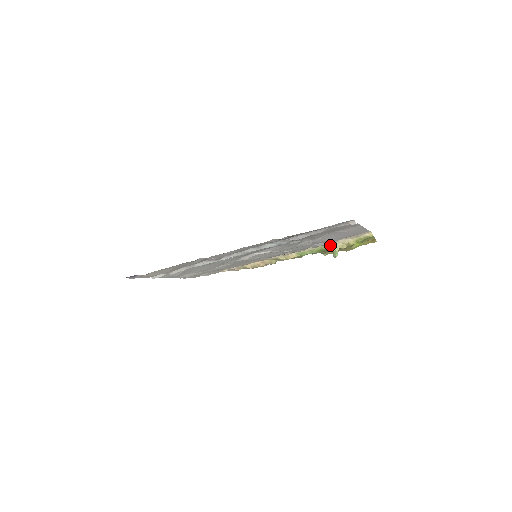
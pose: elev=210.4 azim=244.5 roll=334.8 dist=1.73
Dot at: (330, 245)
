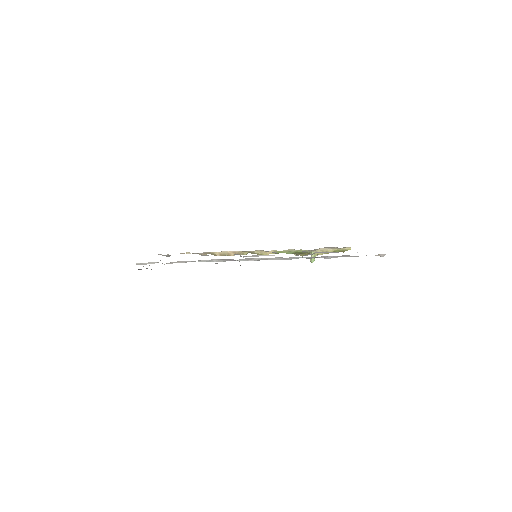
Dot at: (311, 251)
